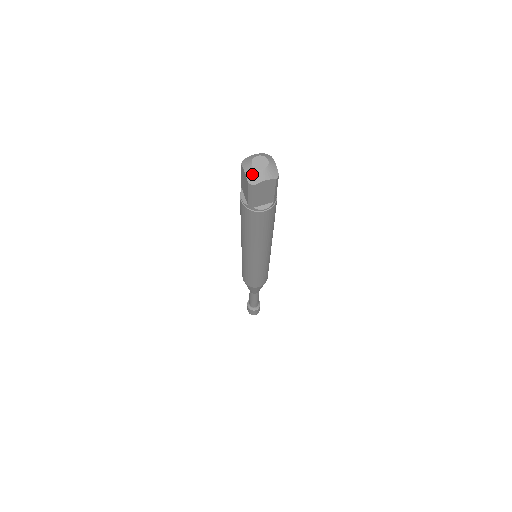
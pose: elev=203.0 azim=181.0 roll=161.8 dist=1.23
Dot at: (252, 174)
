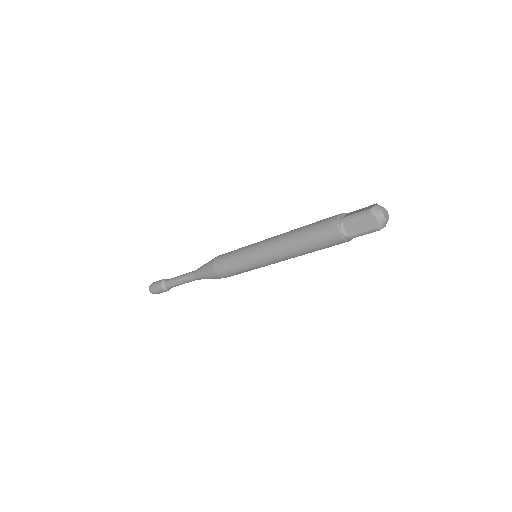
Dot at: (383, 223)
